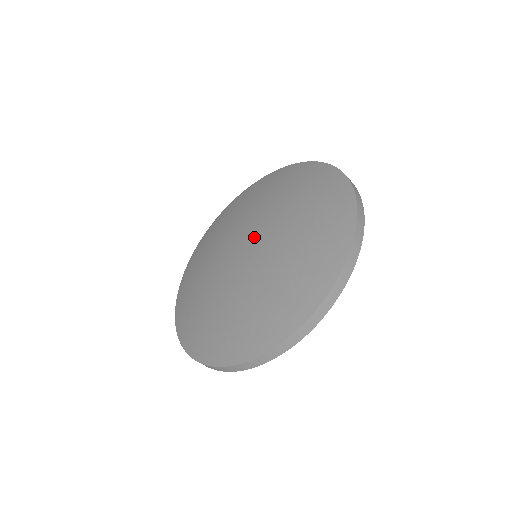
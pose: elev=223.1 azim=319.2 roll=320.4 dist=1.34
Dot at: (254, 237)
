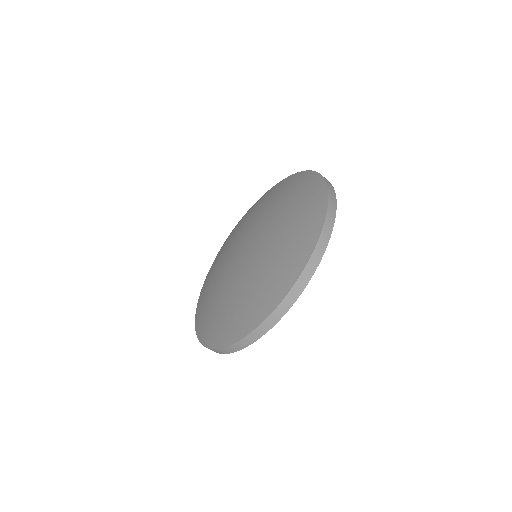
Dot at: (251, 242)
